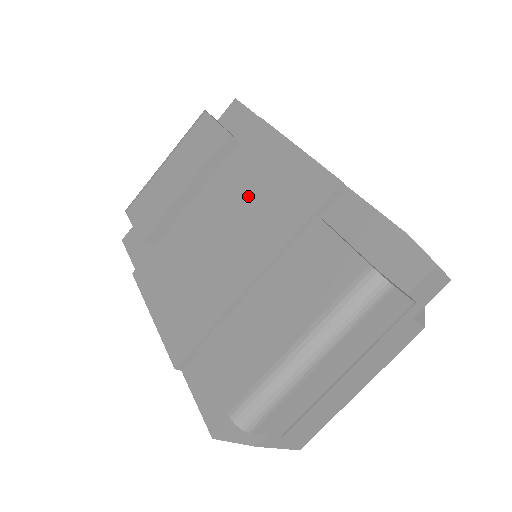
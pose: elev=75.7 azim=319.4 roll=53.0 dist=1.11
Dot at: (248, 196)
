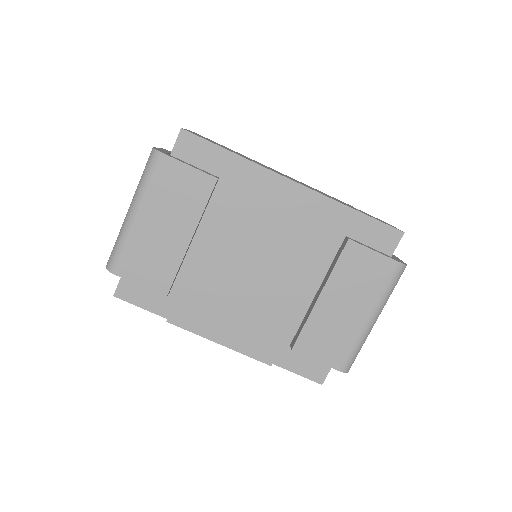
Dot at: (268, 231)
